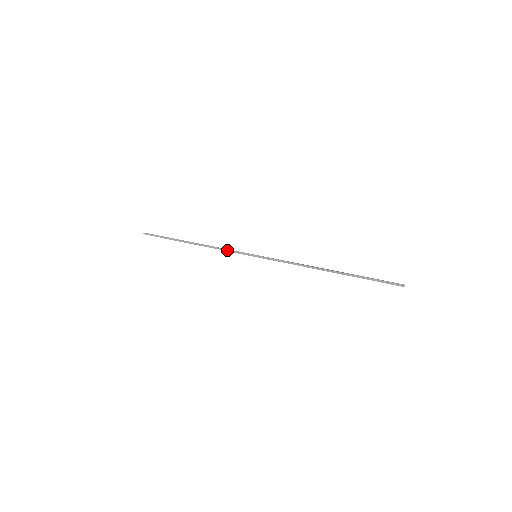
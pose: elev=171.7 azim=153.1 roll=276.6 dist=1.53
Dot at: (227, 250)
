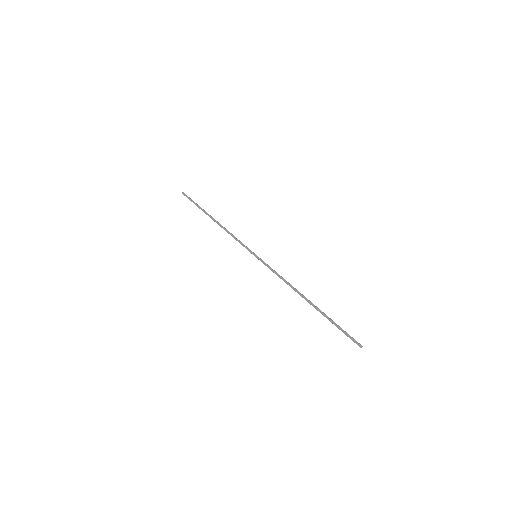
Dot at: (236, 239)
